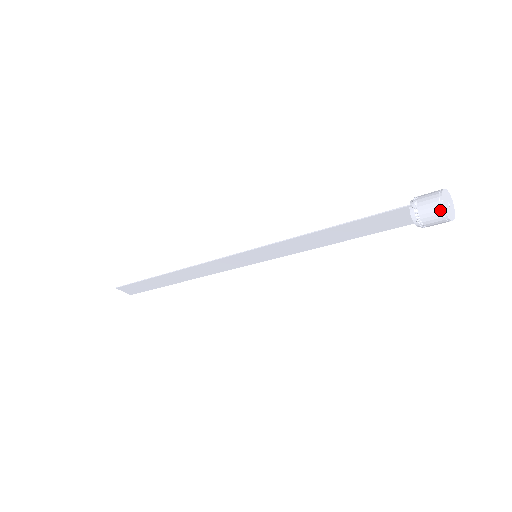
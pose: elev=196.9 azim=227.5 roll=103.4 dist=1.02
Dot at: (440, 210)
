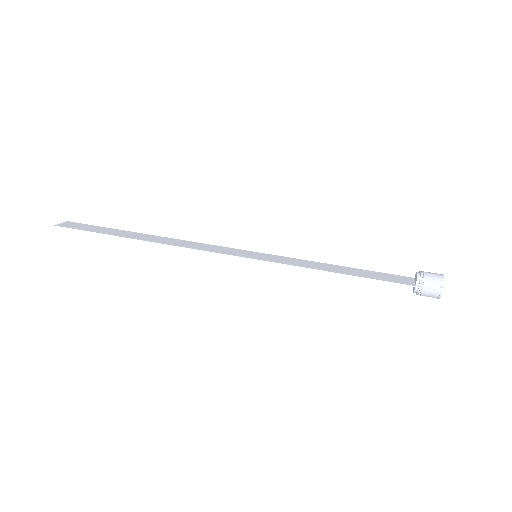
Dot at: (437, 297)
